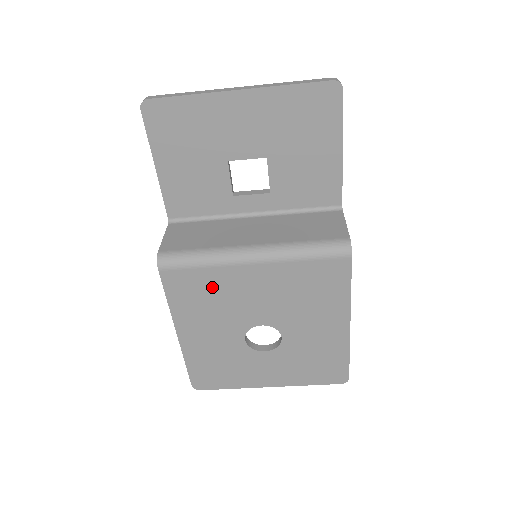
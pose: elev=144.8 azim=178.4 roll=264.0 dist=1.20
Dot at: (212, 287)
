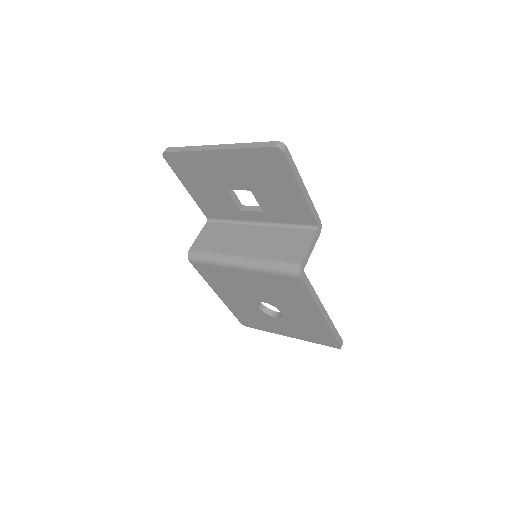
Dot at: (223, 276)
